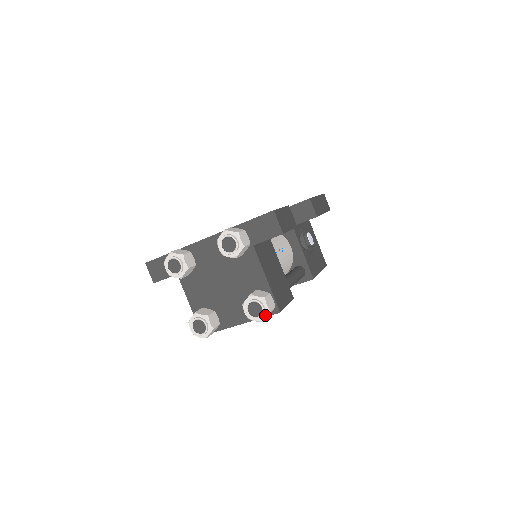
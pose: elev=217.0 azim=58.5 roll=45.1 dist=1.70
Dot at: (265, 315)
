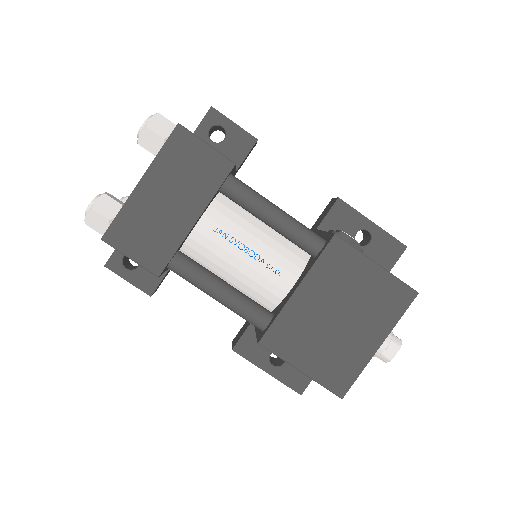
Dot at: (151, 118)
